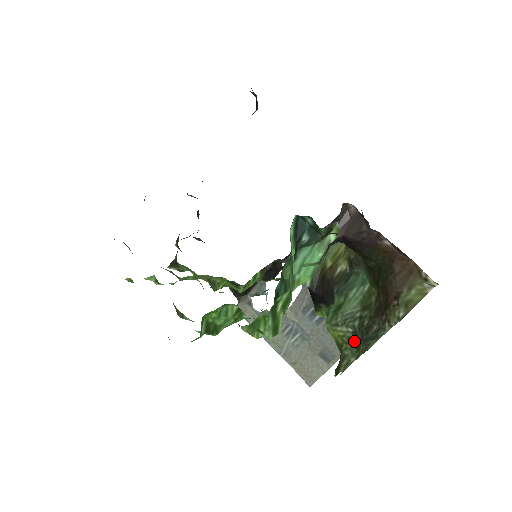
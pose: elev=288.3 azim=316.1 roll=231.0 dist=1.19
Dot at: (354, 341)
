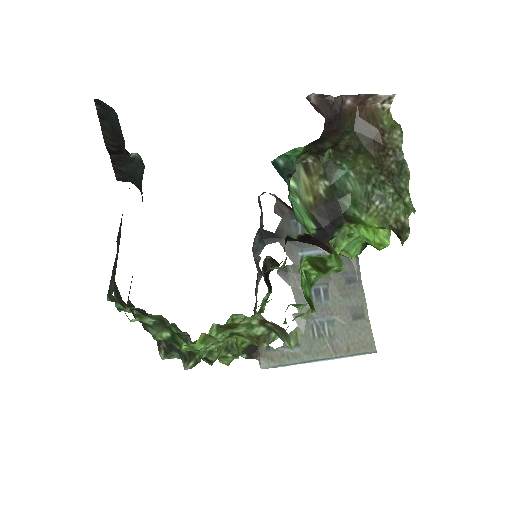
Dot at: (388, 204)
